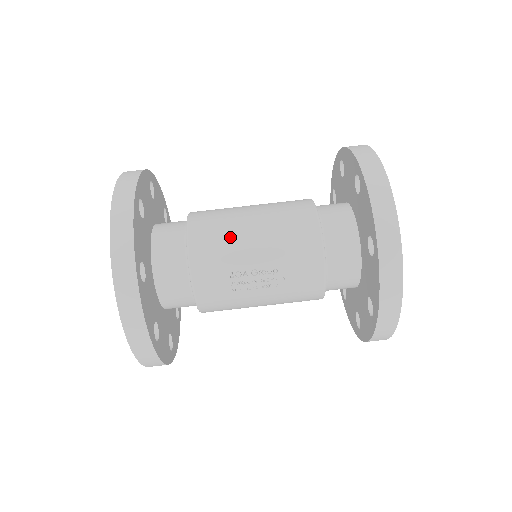
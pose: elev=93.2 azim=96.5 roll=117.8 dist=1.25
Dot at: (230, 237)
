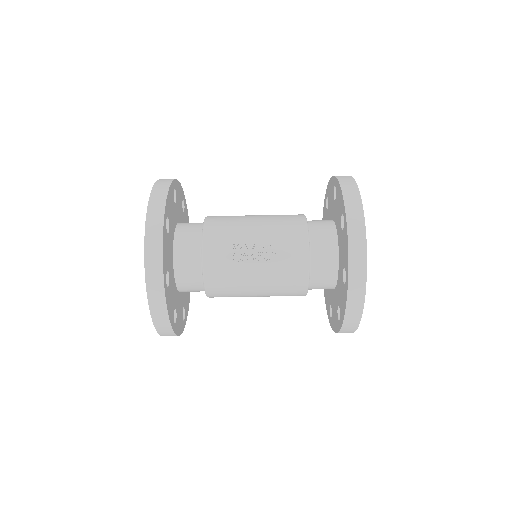
Dot at: (237, 222)
